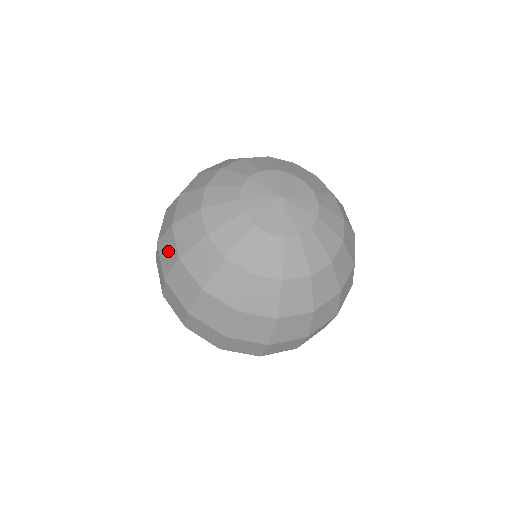
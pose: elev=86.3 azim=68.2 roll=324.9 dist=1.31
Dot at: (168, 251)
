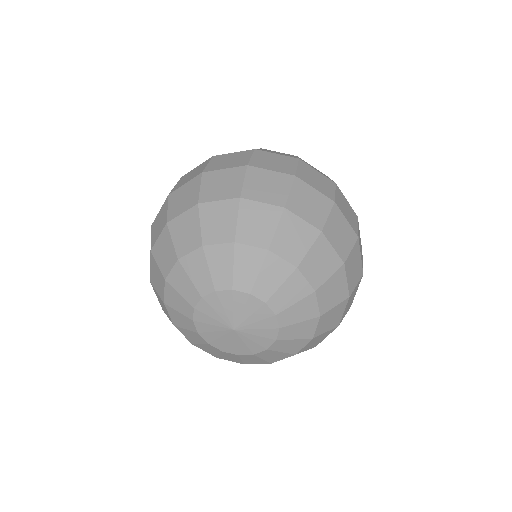
Dot at: occluded
